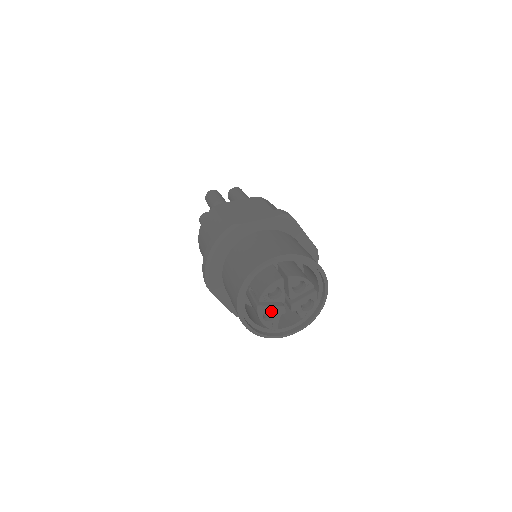
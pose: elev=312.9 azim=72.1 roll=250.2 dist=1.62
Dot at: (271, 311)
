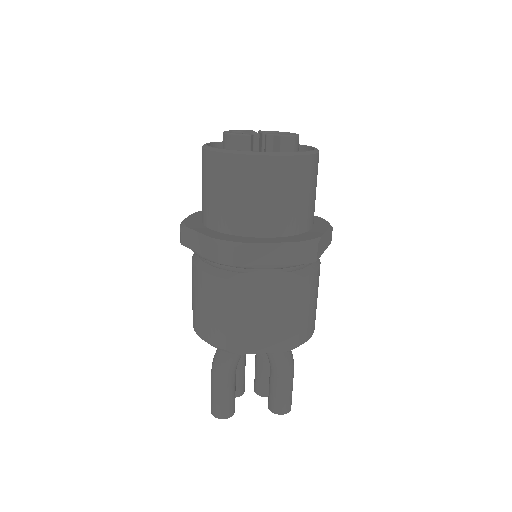
Dot at: occluded
